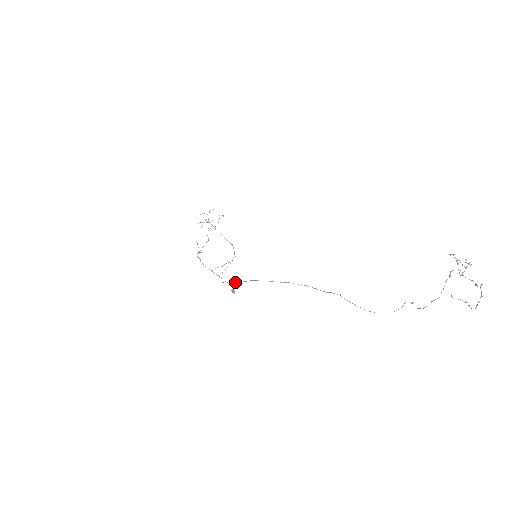
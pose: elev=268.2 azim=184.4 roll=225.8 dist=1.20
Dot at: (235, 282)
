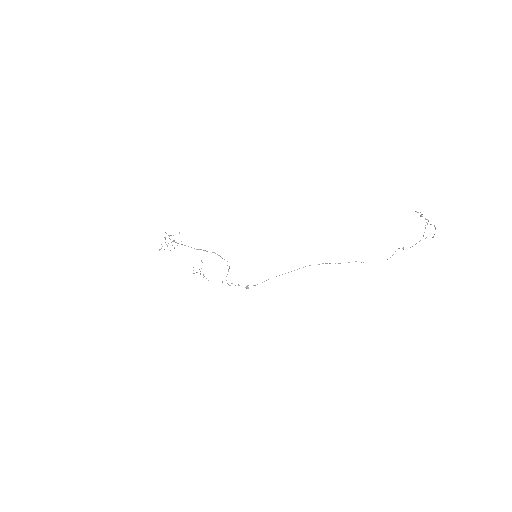
Dot at: occluded
